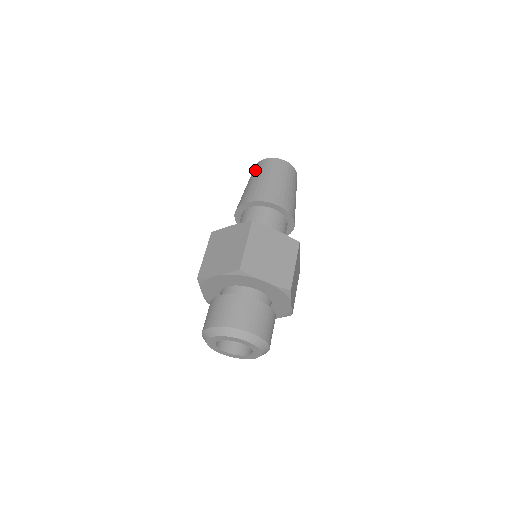
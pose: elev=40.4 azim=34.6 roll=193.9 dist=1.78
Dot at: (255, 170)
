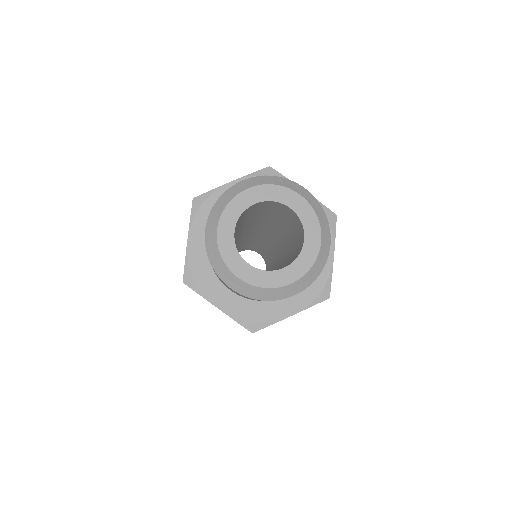
Dot at: occluded
